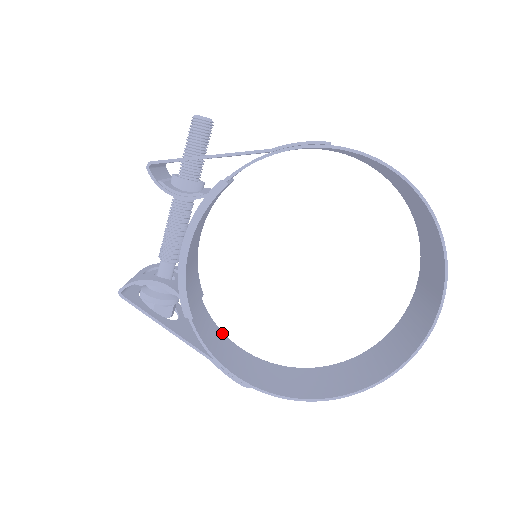
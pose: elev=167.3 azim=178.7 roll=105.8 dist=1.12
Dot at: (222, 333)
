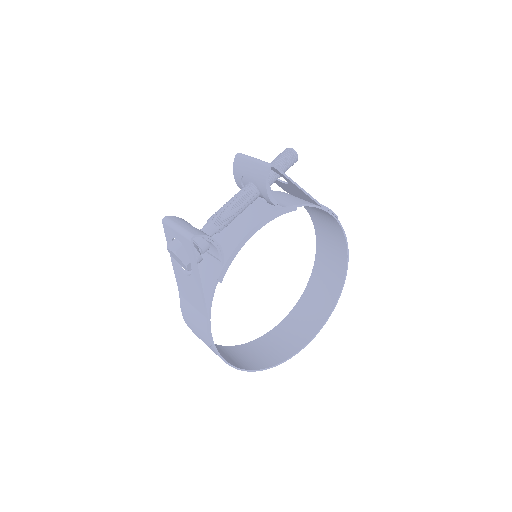
Dot at: occluded
